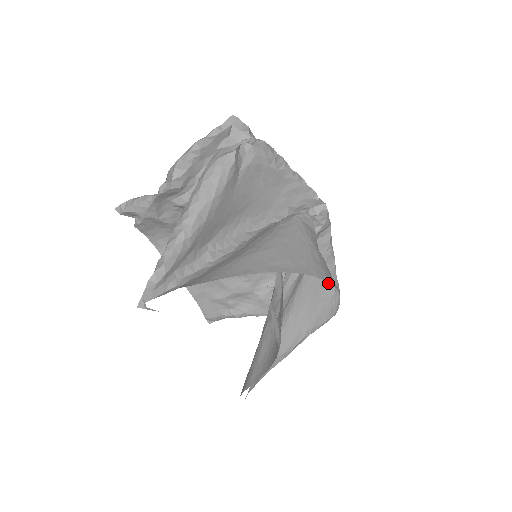
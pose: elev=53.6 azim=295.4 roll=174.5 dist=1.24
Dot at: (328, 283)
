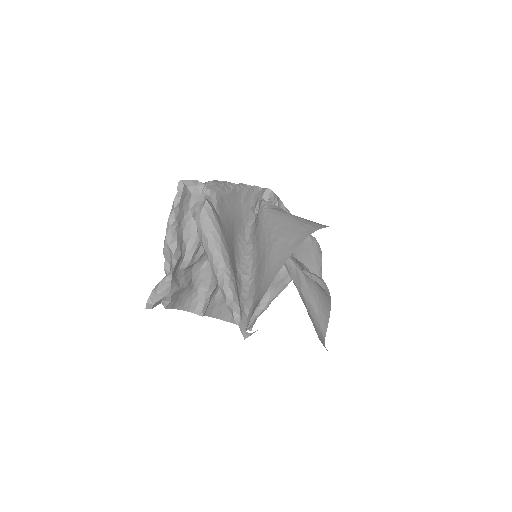
Dot at: occluded
